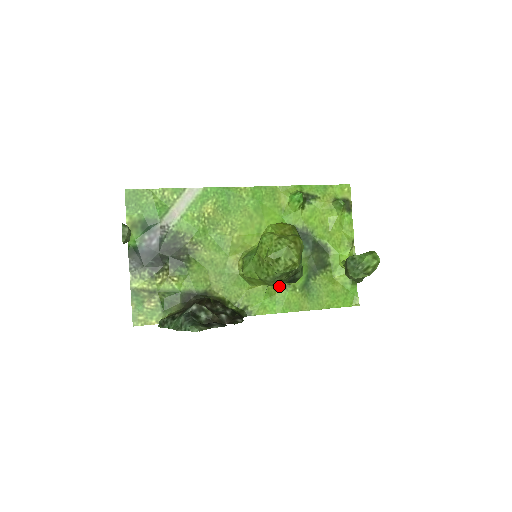
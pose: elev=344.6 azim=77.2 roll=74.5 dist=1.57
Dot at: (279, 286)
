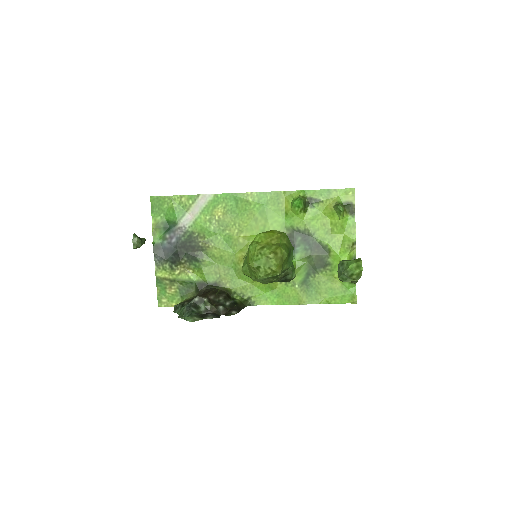
Dot at: occluded
